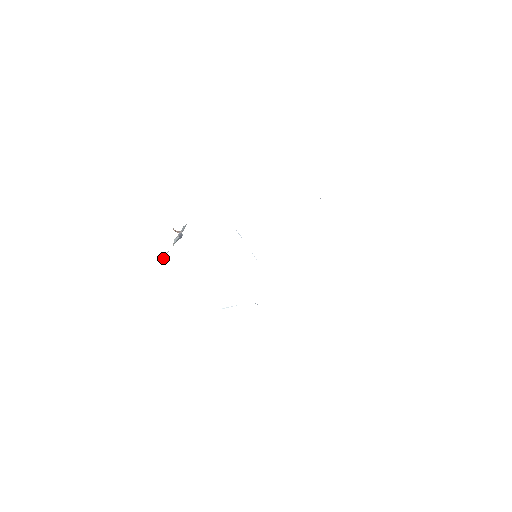
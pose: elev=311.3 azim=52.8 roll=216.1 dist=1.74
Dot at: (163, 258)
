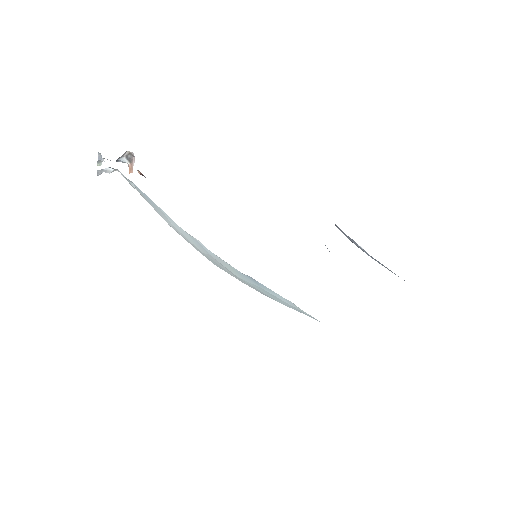
Dot at: occluded
